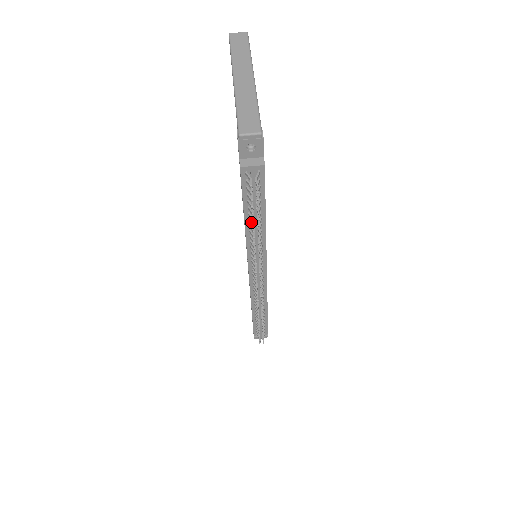
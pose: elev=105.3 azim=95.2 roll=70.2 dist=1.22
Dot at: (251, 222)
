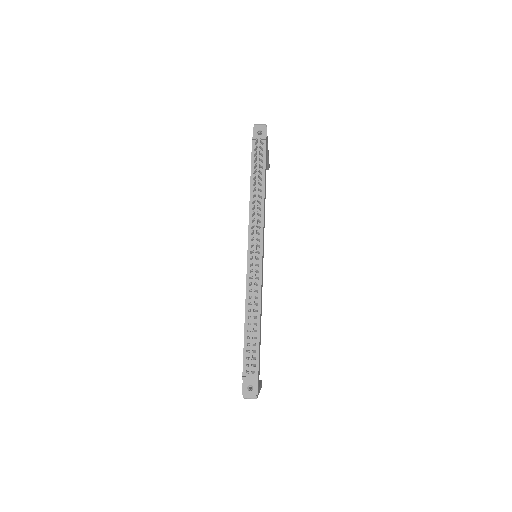
Dot at: (254, 183)
